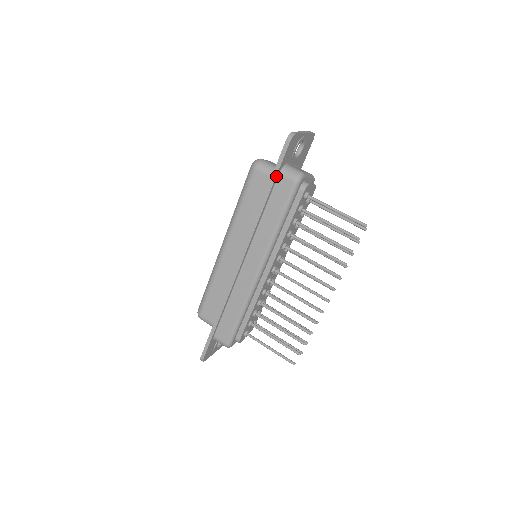
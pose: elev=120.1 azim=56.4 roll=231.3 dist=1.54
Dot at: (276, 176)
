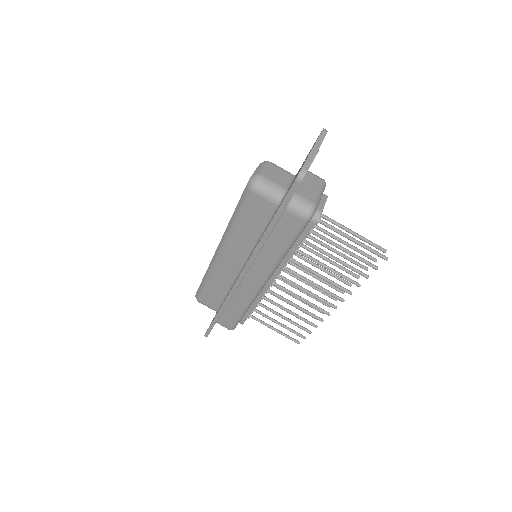
Dot at: (281, 214)
